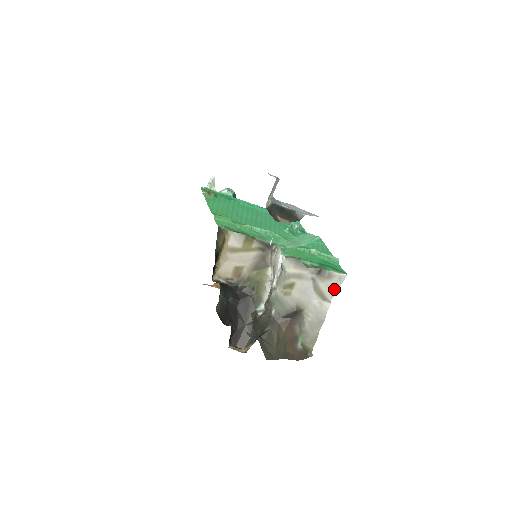
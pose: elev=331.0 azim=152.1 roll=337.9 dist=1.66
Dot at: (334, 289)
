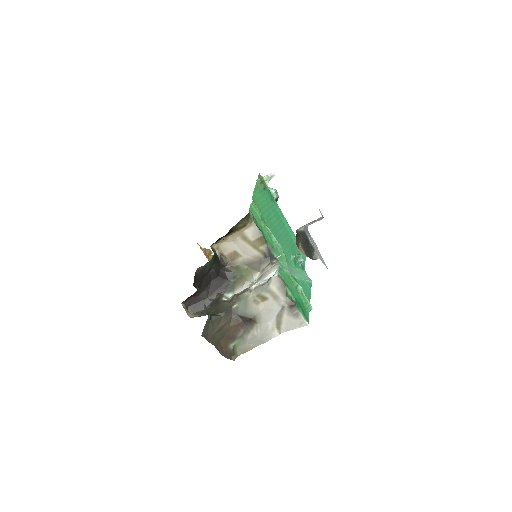
Dot at: (291, 327)
